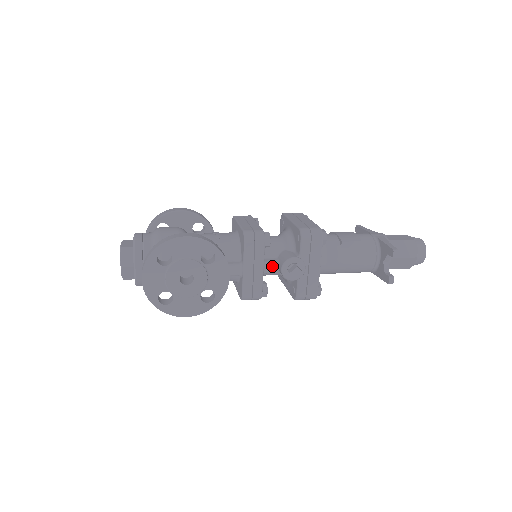
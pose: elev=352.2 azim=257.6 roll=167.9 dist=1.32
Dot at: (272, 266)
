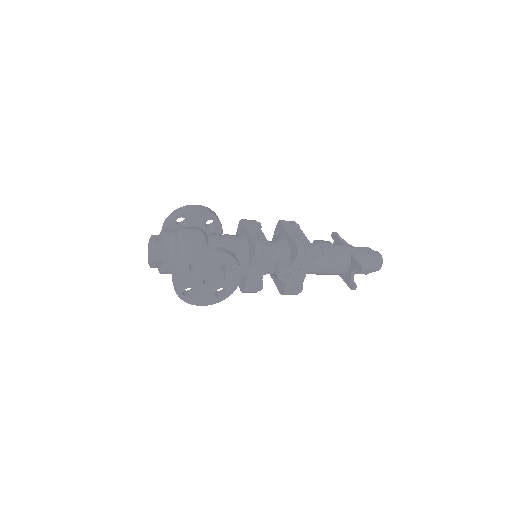
Dot at: (270, 270)
